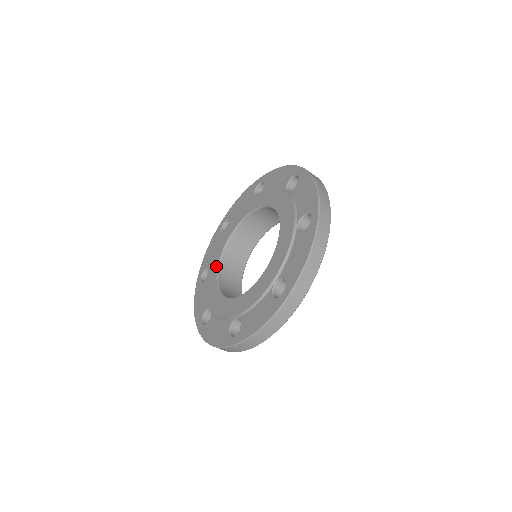
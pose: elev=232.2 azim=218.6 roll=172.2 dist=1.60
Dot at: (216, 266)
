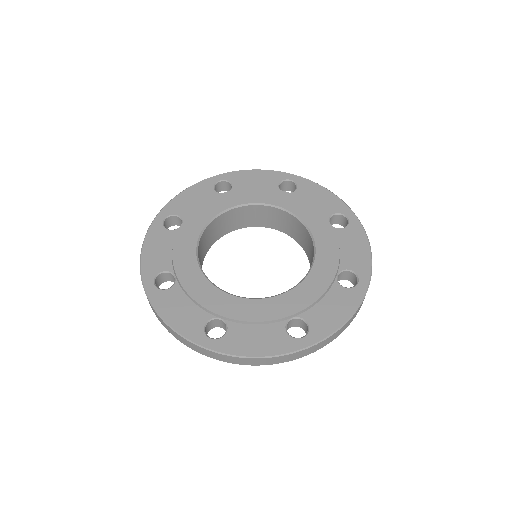
Dot at: (200, 228)
